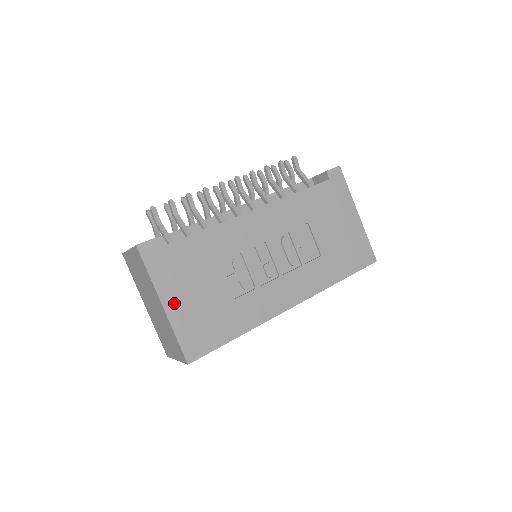
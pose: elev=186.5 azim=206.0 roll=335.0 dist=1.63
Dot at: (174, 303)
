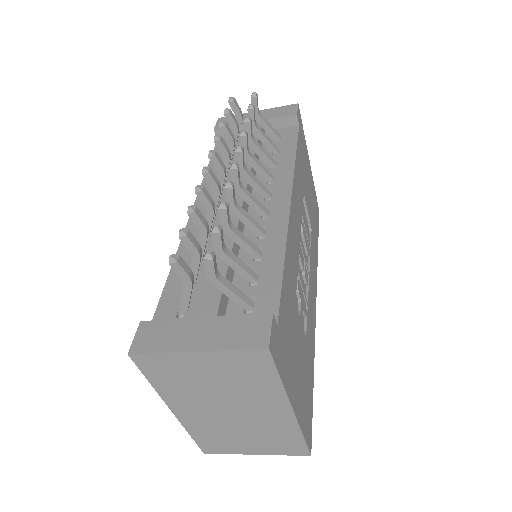
Dot at: (295, 395)
